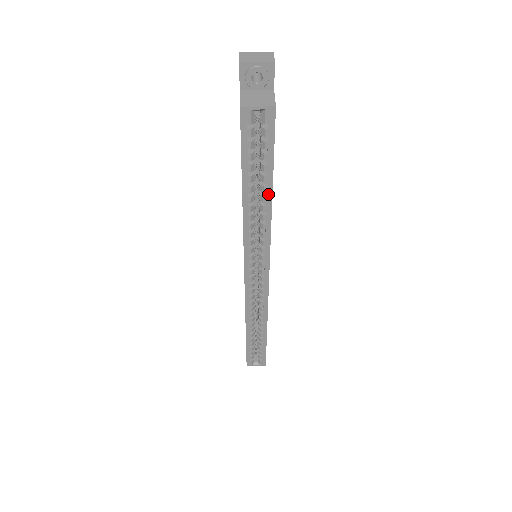
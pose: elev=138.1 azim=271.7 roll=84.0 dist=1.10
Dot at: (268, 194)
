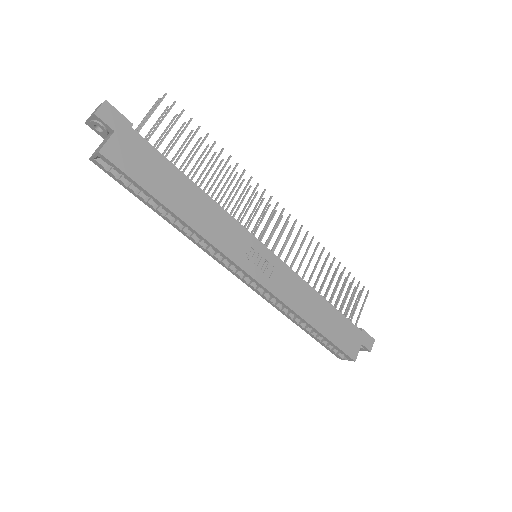
Dot at: (170, 213)
